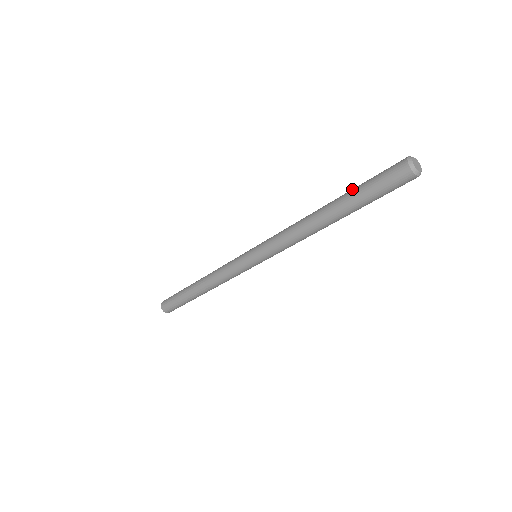
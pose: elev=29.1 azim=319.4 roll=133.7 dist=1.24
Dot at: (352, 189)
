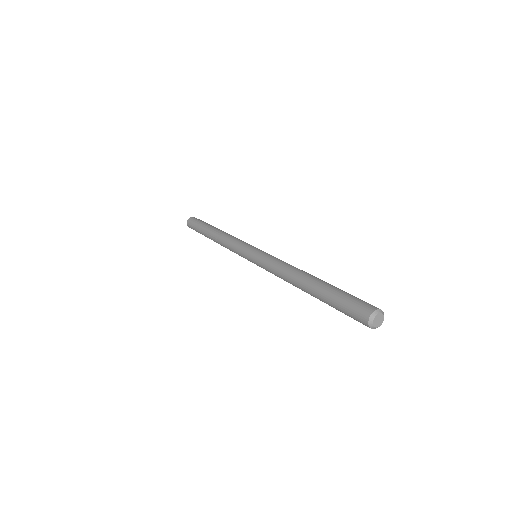
Dot at: (330, 288)
